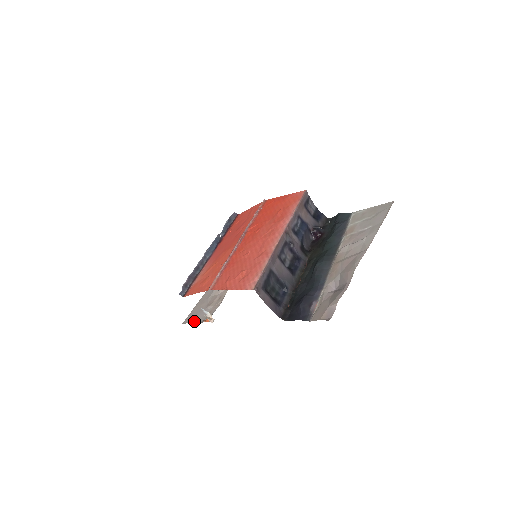
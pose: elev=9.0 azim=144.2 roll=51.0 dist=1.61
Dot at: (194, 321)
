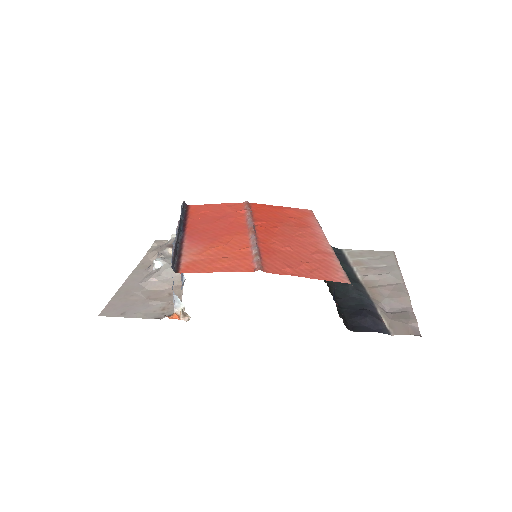
Dot at: (133, 315)
